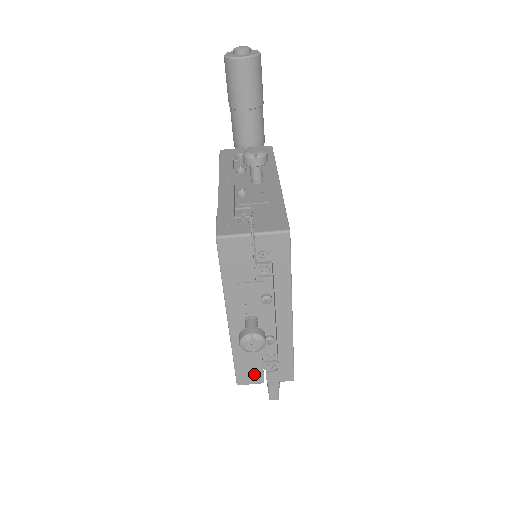
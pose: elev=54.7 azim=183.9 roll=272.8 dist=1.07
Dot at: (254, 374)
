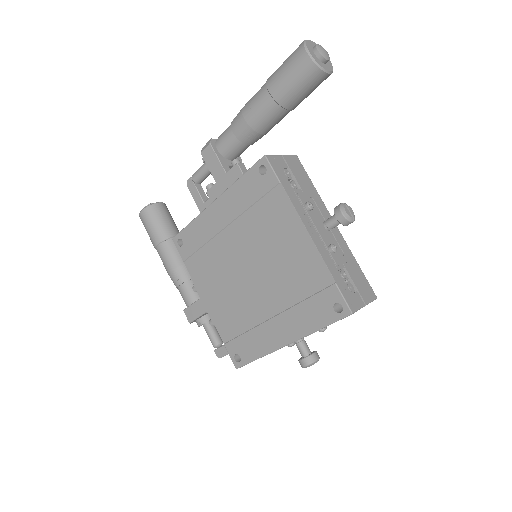
Dot at: occluded
